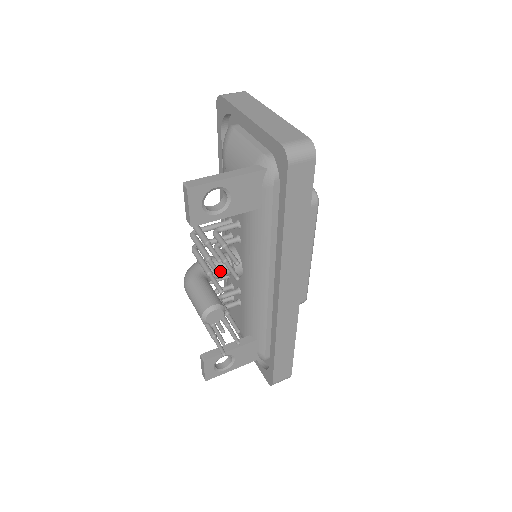
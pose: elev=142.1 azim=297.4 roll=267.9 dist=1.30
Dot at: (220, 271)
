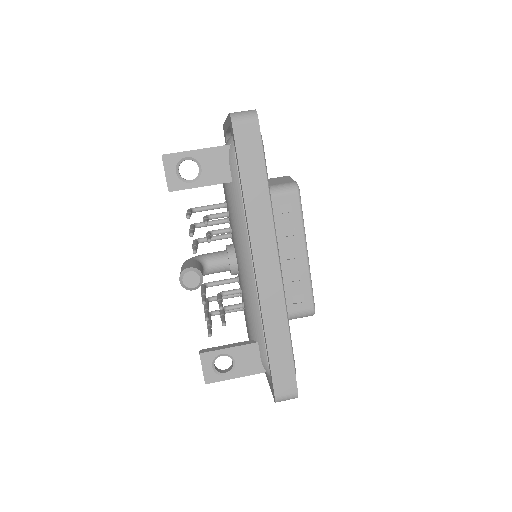
Dot at: (217, 261)
